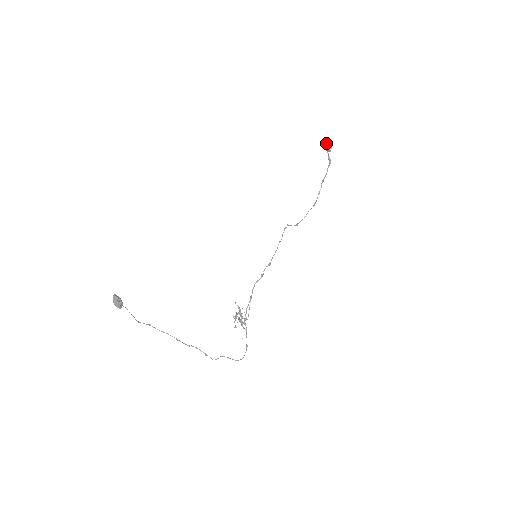
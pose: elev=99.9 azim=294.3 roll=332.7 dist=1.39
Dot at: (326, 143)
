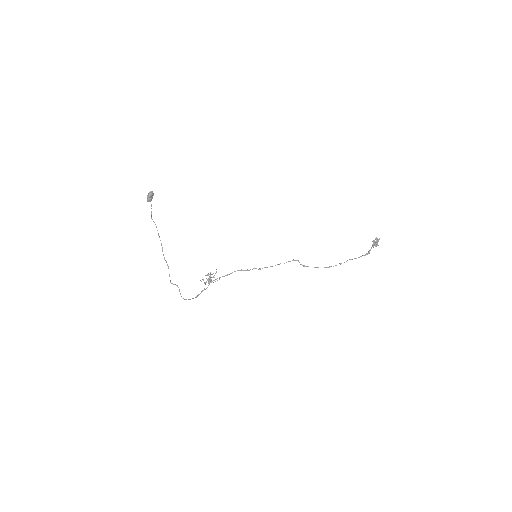
Dot at: (376, 240)
